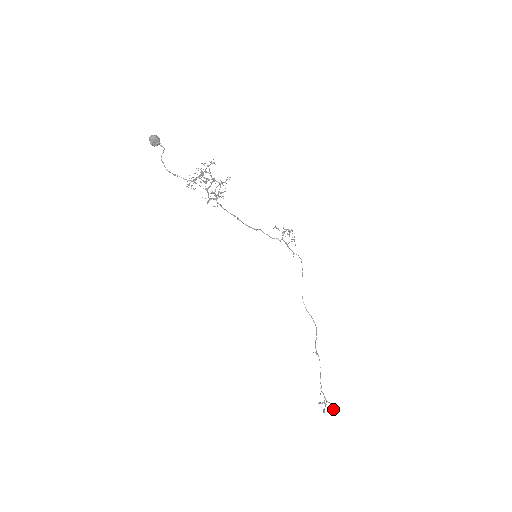
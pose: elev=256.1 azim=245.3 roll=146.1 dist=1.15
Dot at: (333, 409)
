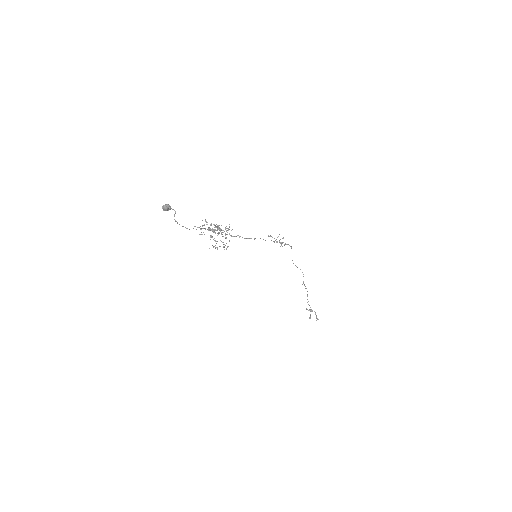
Dot at: (316, 318)
